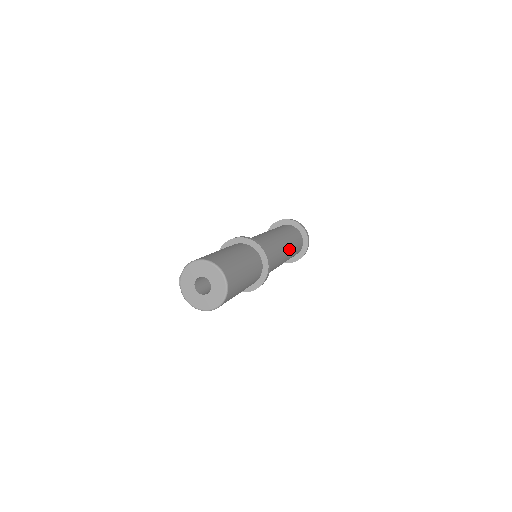
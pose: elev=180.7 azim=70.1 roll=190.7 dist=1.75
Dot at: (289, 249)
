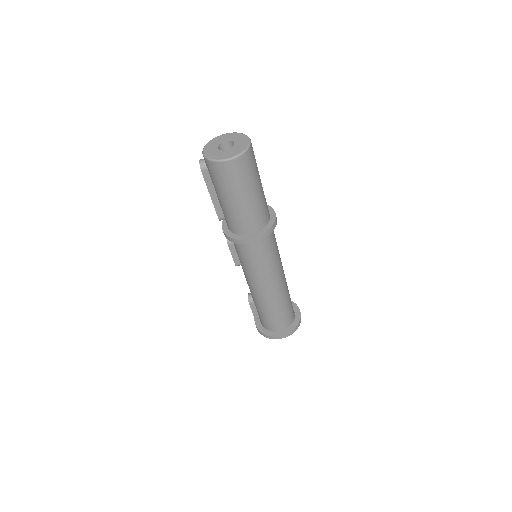
Dot at: occluded
